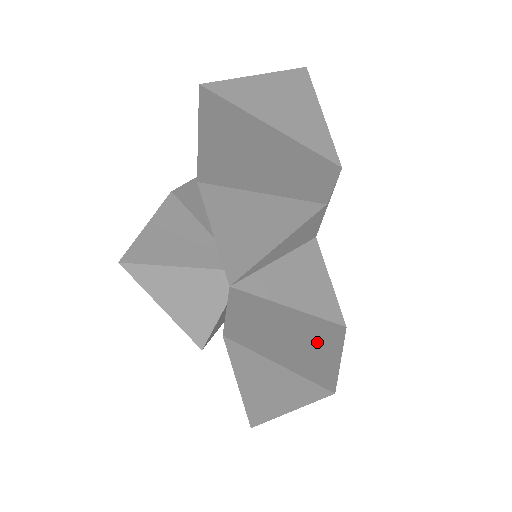
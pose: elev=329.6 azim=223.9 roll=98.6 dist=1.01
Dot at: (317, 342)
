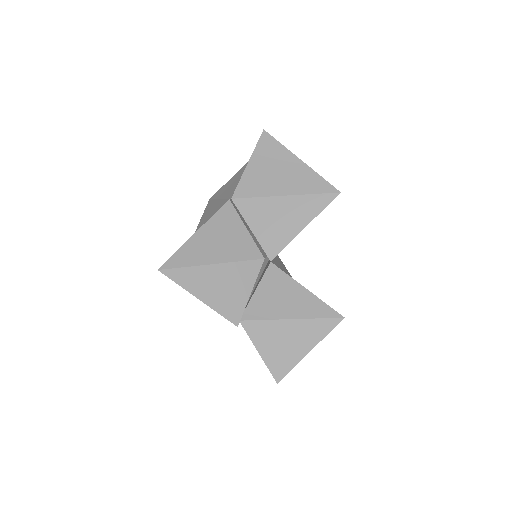
Dot at: occluded
